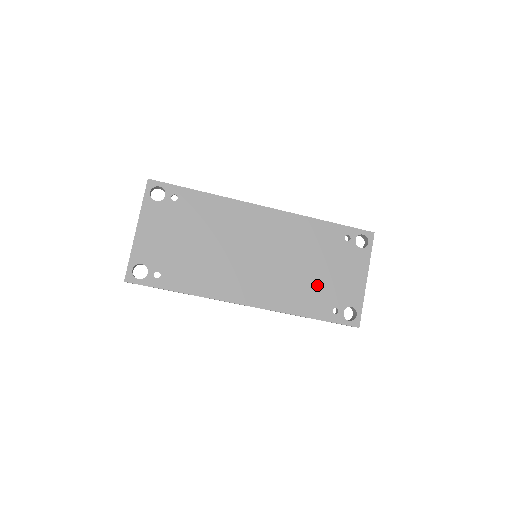
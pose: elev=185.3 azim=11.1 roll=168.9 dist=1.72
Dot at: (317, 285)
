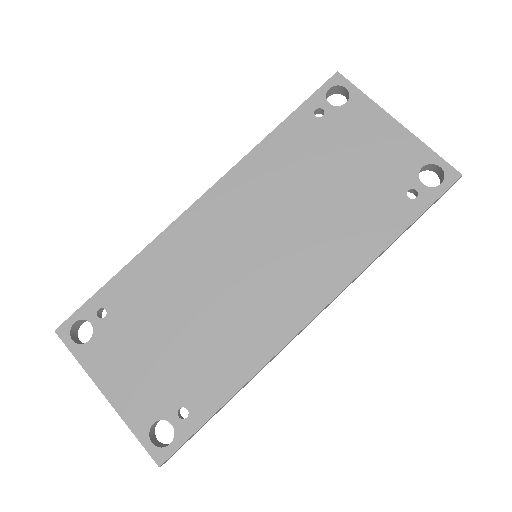
Dot at: (356, 197)
